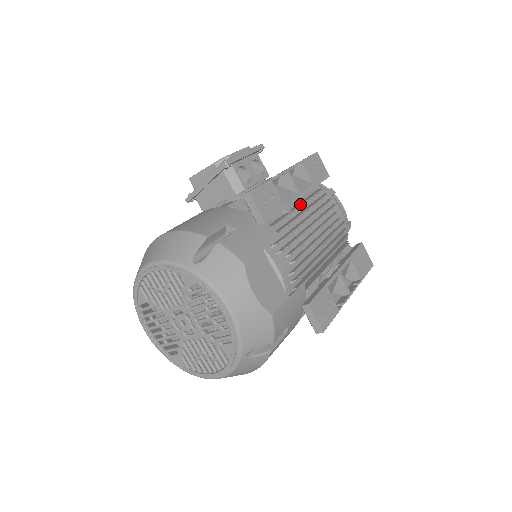
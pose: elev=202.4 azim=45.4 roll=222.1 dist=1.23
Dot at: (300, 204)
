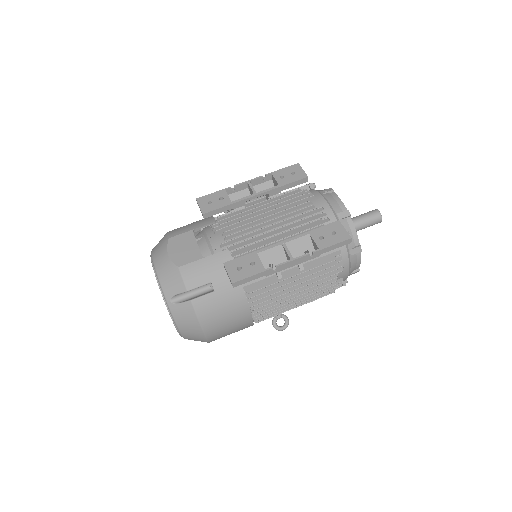
Dot at: (262, 202)
